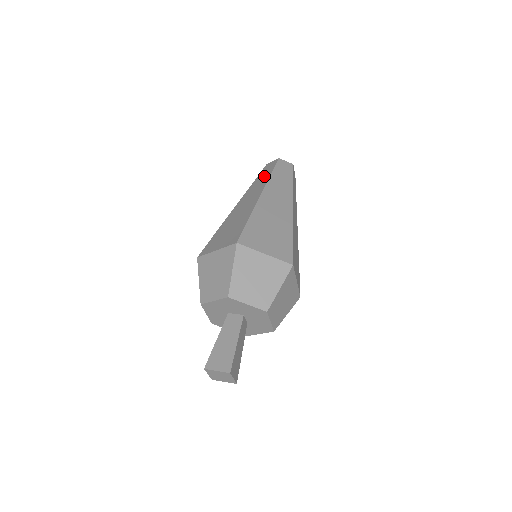
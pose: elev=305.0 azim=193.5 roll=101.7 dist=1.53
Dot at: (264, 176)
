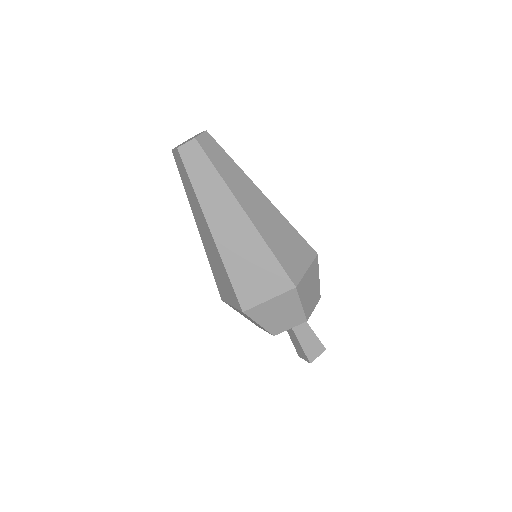
Dot at: (208, 177)
